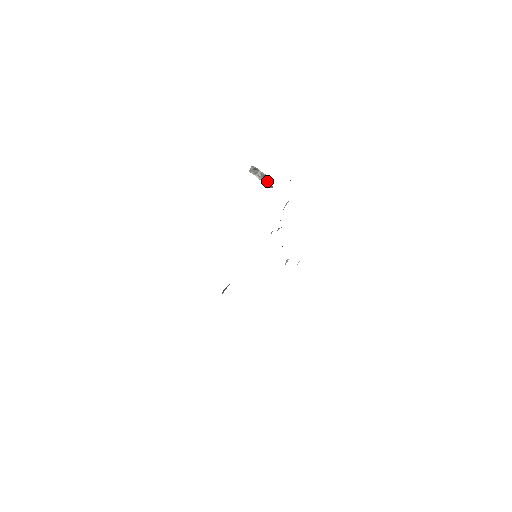
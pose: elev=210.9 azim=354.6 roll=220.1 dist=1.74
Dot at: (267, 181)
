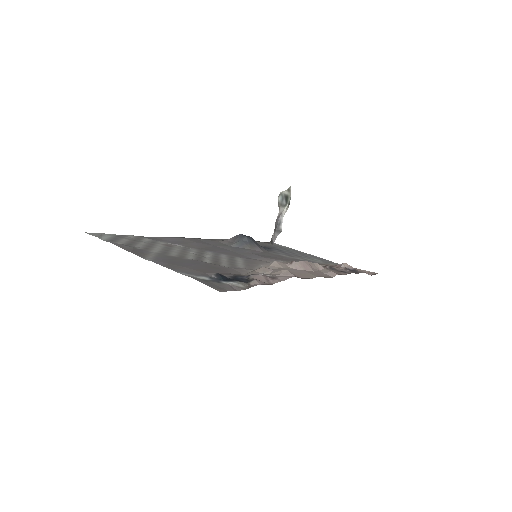
Dot at: (275, 231)
